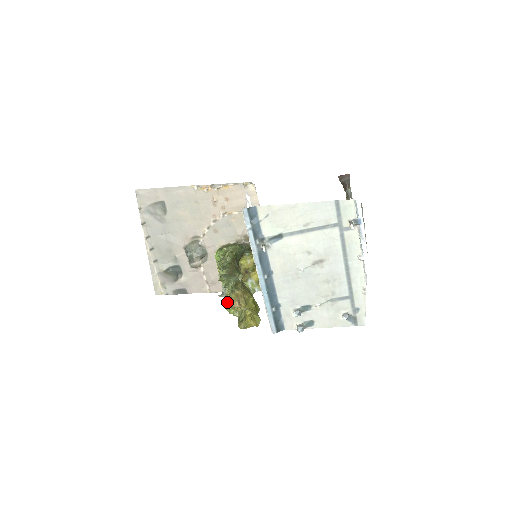
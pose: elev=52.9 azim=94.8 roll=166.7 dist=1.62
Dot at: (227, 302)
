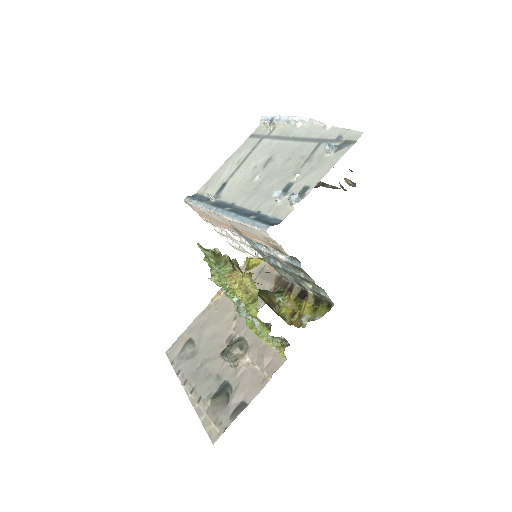
Dot at: (230, 289)
